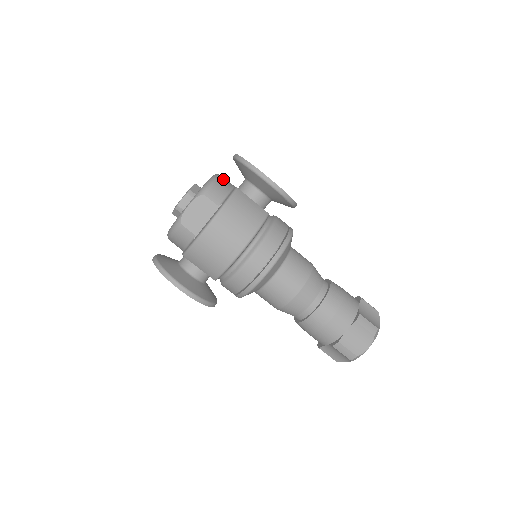
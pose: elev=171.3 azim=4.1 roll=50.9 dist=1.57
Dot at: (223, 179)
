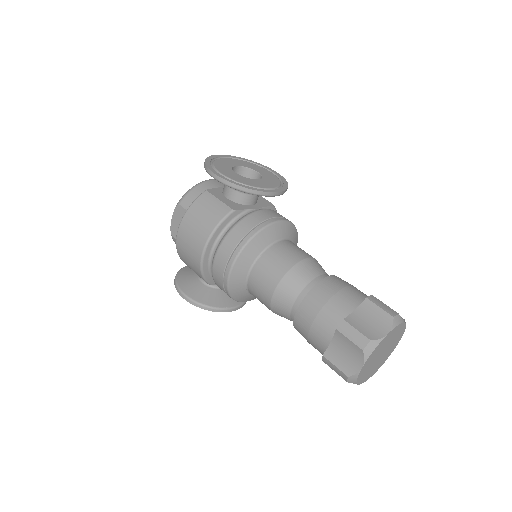
Dot at: (207, 183)
